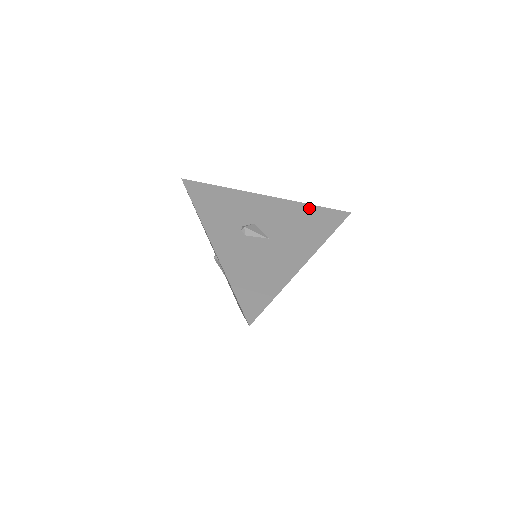
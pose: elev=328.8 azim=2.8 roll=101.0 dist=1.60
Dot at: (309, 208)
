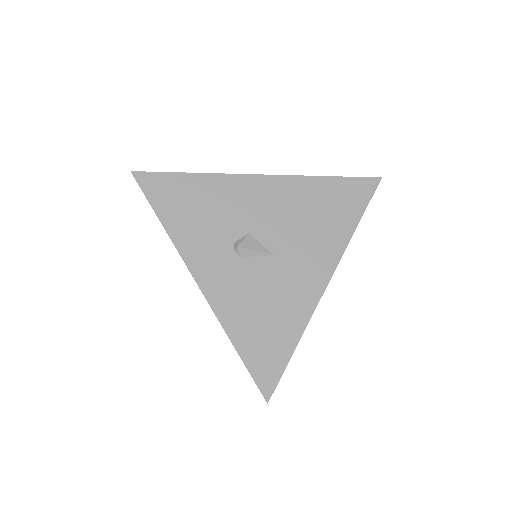
Dot at: (323, 184)
